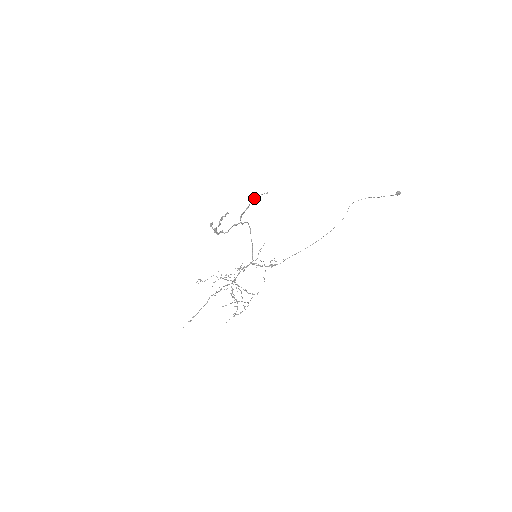
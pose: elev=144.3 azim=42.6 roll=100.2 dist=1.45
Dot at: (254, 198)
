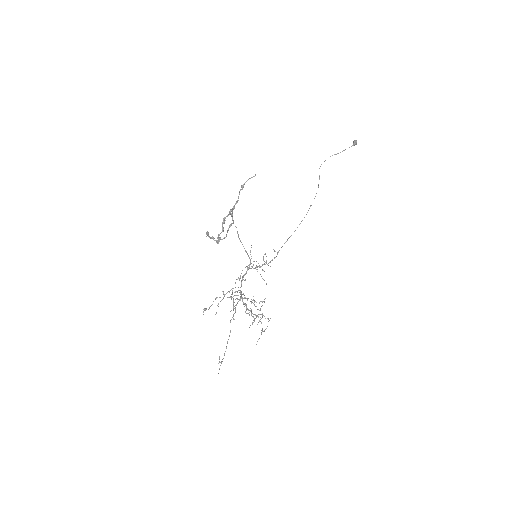
Dot at: (241, 187)
